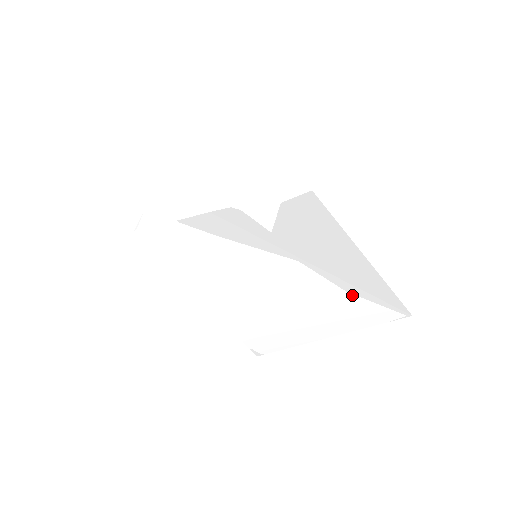
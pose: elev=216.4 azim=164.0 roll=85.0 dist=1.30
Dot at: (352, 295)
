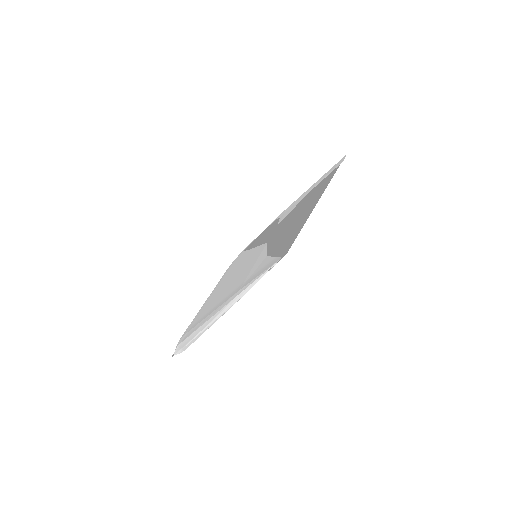
Dot at: (266, 257)
